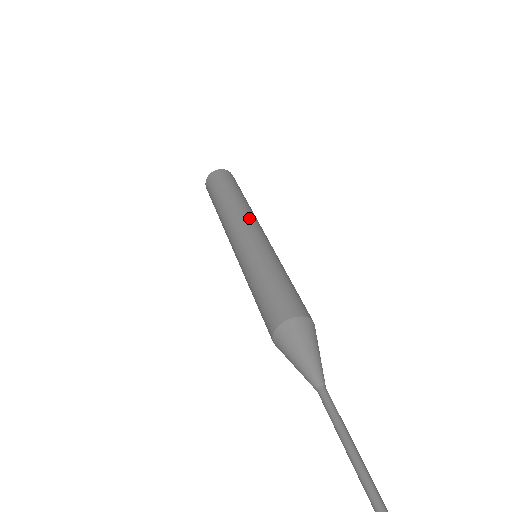
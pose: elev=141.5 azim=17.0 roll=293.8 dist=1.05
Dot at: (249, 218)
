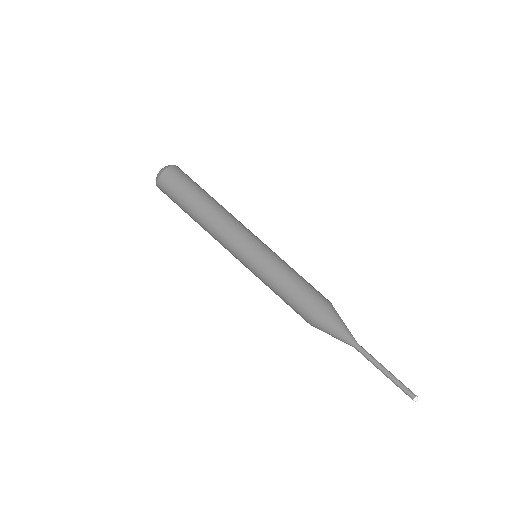
Dot at: (235, 227)
